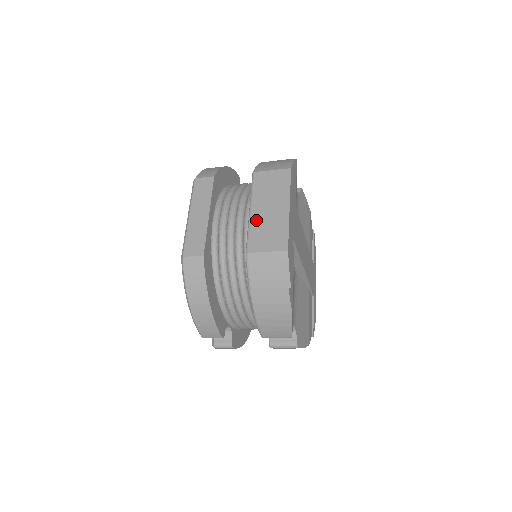
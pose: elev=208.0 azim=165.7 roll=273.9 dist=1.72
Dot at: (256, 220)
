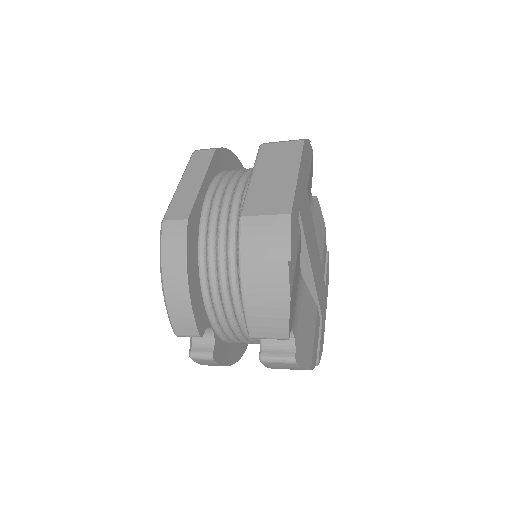
Dot at: (257, 185)
